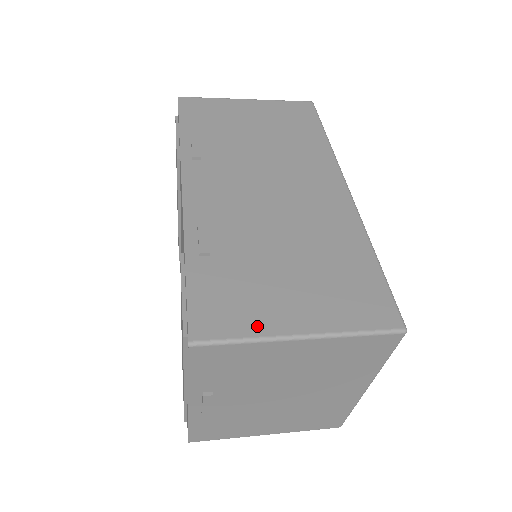
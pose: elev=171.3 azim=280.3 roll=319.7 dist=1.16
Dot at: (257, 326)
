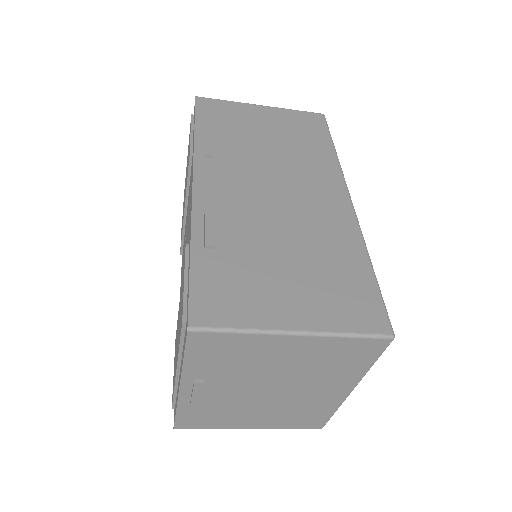
Dot at: (254, 318)
